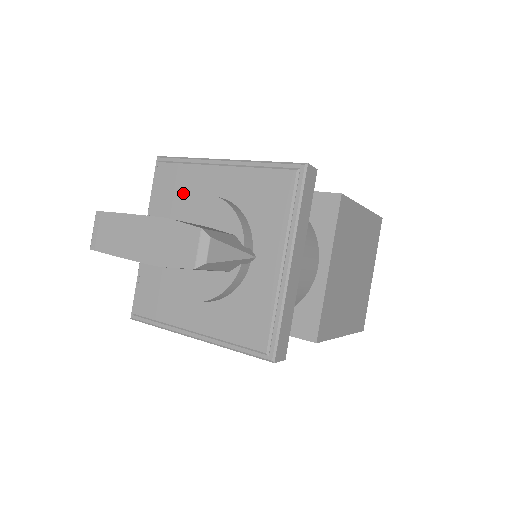
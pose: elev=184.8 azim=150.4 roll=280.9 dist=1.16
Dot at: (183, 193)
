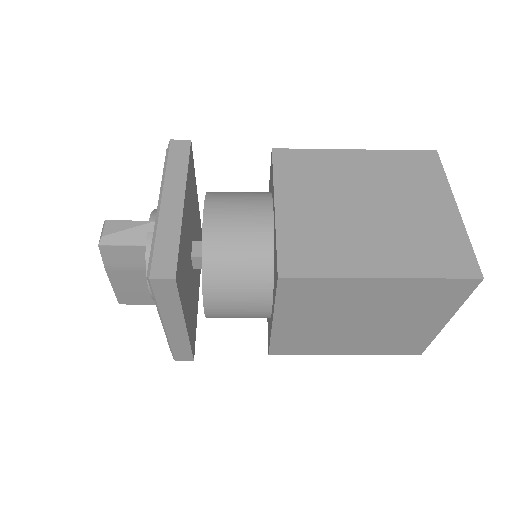
Dot at: occluded
